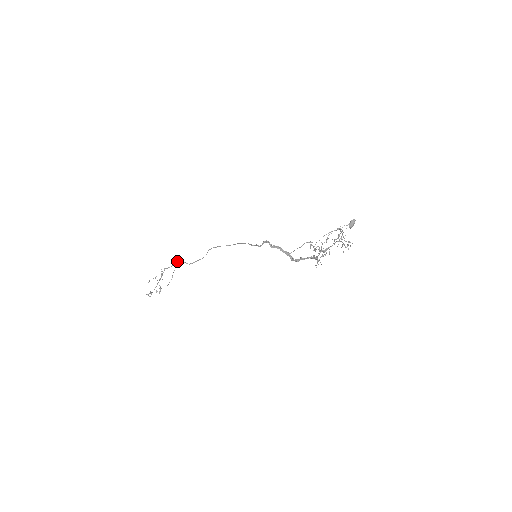
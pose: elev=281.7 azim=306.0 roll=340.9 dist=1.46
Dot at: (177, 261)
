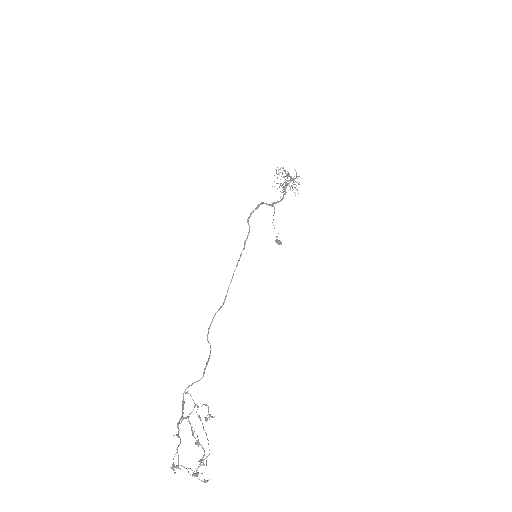
Dot at: (183, 403)
